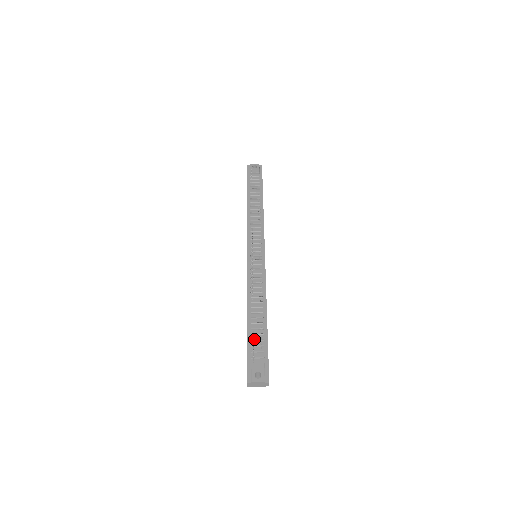
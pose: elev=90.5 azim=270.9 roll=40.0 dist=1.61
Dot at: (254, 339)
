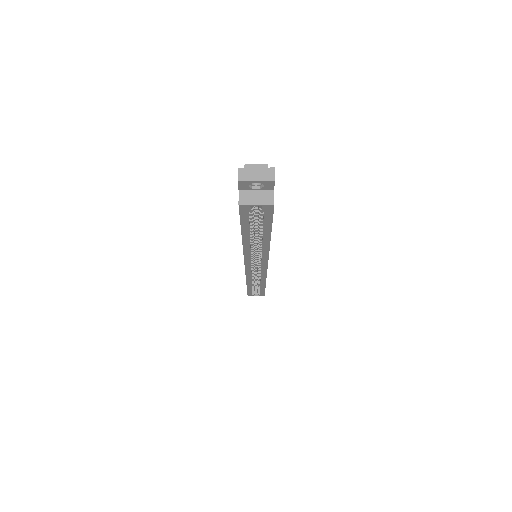
Dot at: occluded
